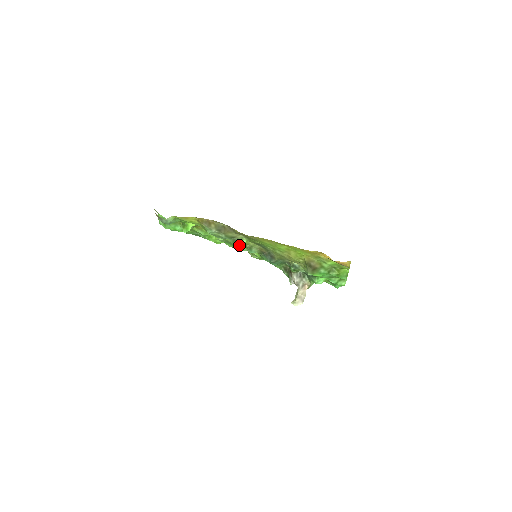
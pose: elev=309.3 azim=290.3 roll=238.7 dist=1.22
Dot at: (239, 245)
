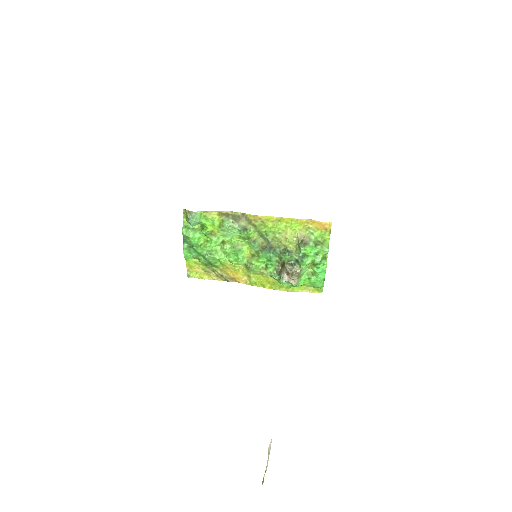
Dot at: (248, 233)
